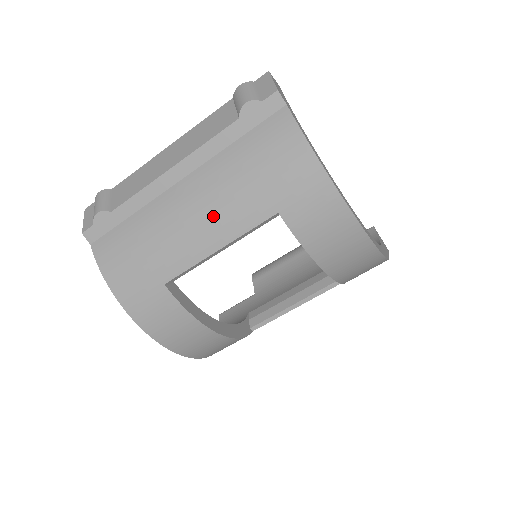
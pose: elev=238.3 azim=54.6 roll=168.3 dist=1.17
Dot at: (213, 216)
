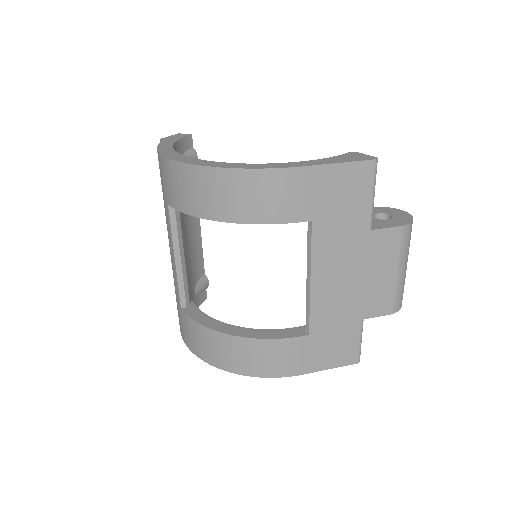
Dot at: occluded
